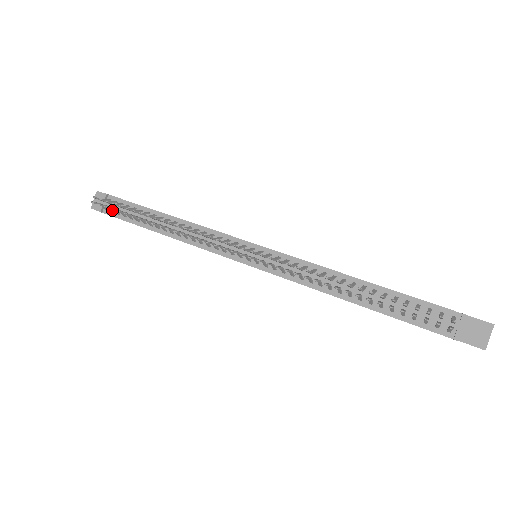
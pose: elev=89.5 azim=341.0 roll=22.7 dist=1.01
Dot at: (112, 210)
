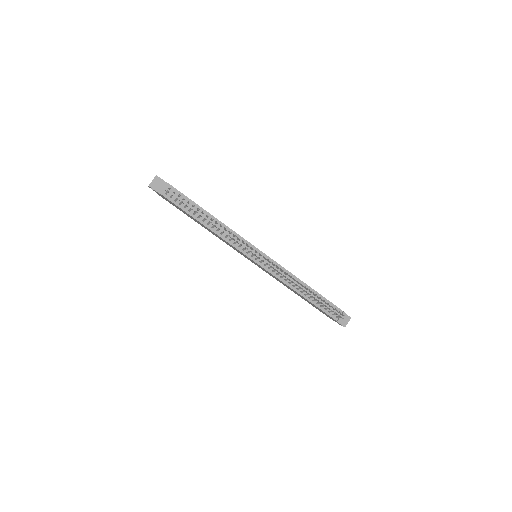
Dot at: (172, 197)
